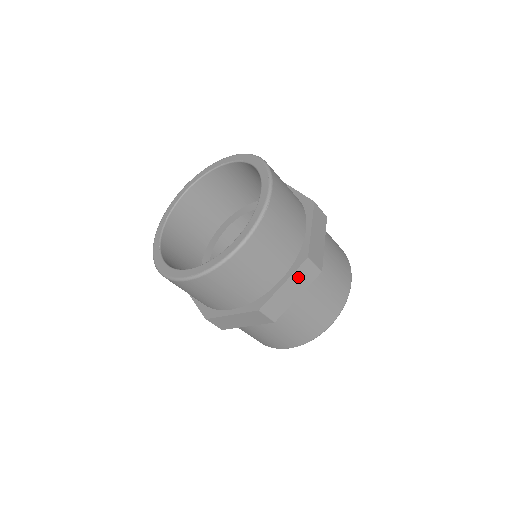
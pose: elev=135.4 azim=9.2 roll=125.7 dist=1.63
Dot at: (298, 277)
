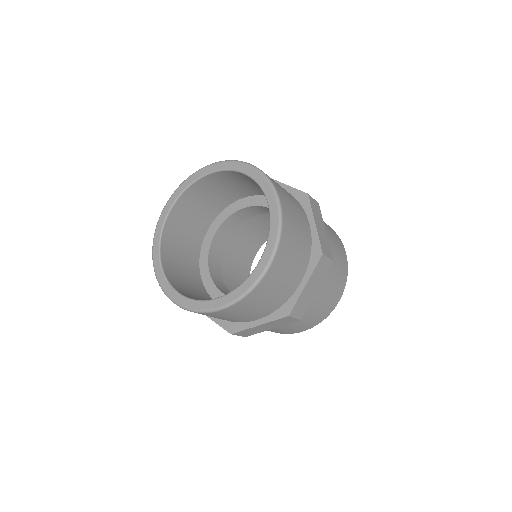
Dot at: (315, 213)
